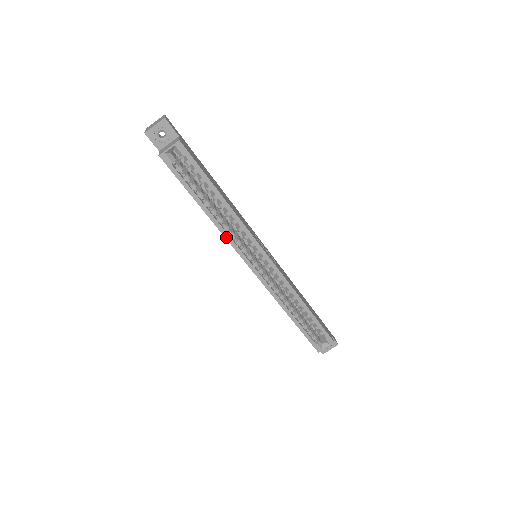
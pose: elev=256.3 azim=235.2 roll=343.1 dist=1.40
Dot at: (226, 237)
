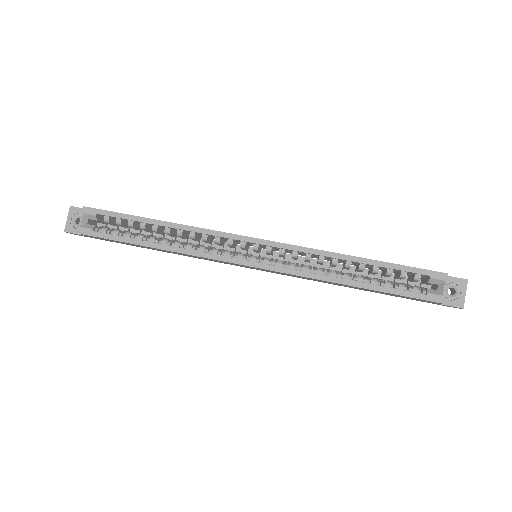
Dot at: (196, 255)
